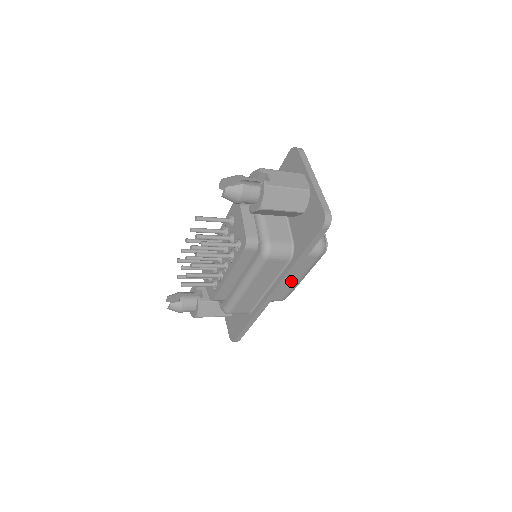
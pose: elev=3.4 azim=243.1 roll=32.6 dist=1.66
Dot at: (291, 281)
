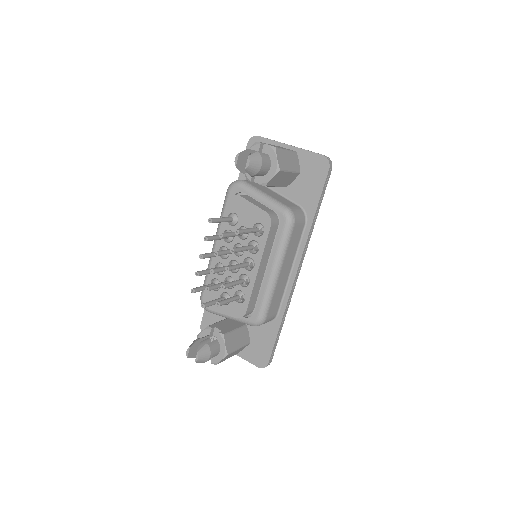
Dot at: occluded
